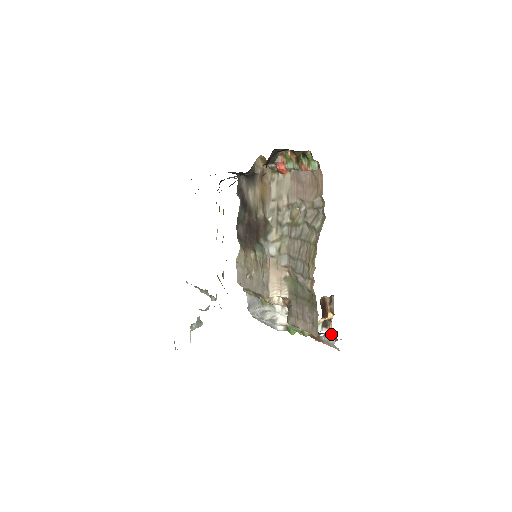
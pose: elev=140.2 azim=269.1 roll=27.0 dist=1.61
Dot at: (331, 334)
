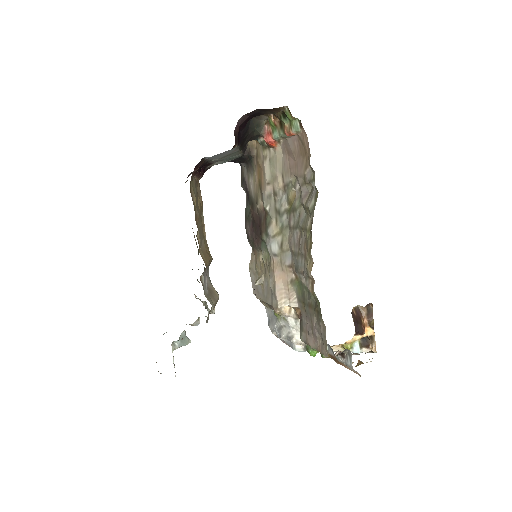
Dot at: (347, 353)
